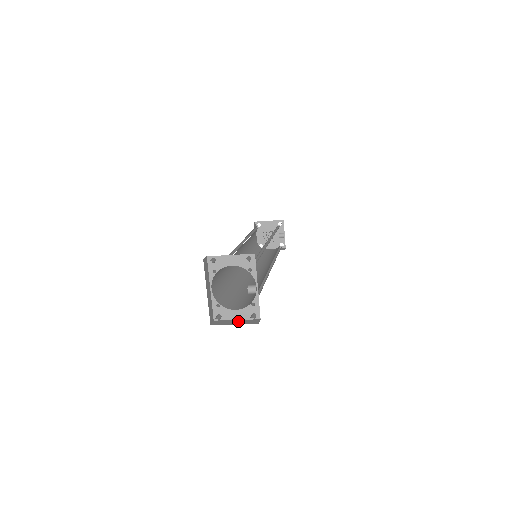
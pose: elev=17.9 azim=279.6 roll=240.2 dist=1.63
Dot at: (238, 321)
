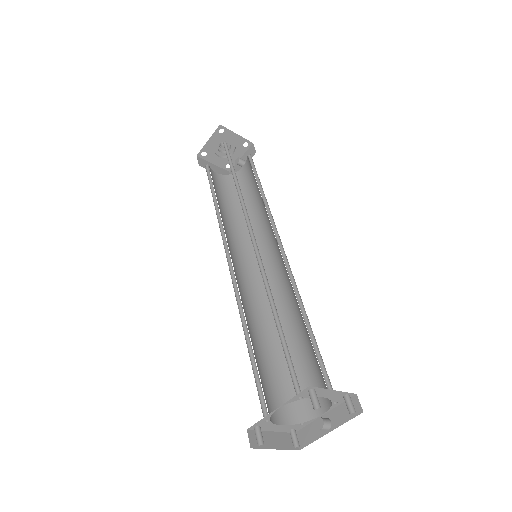
Dot at: (276, 437)
